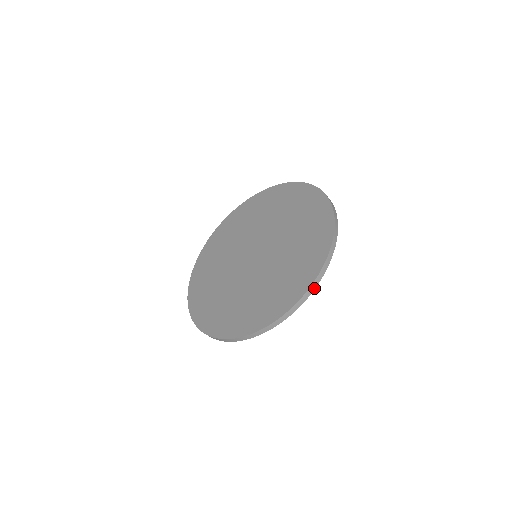
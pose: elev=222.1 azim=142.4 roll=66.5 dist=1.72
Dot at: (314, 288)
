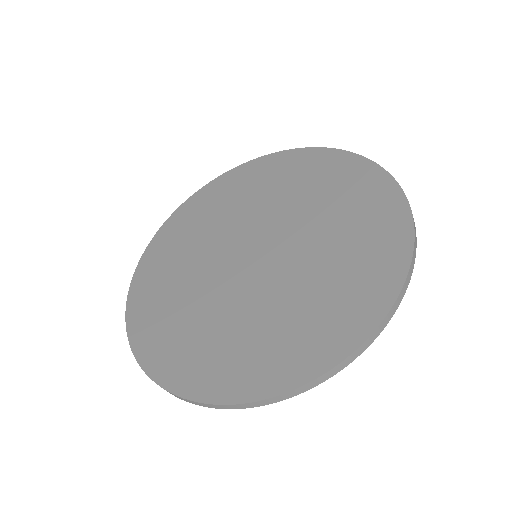
Dot at: (209, 406)
